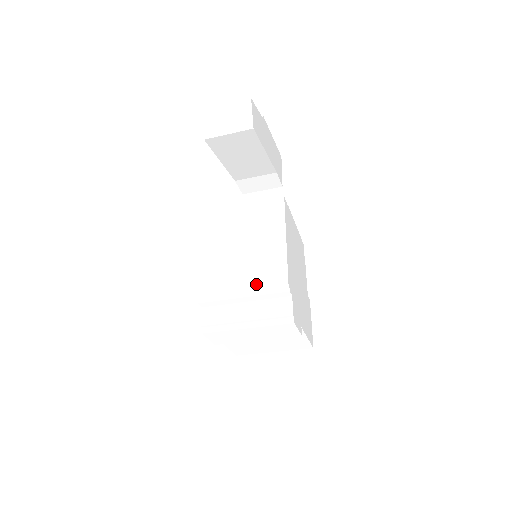
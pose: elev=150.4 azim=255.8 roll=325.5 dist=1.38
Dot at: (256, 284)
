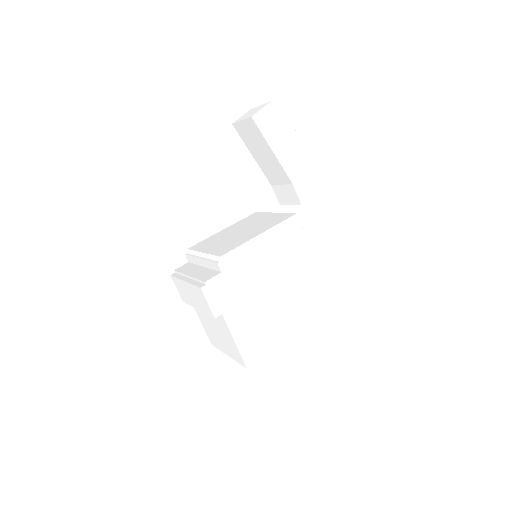
Dot at: (211, 251)
